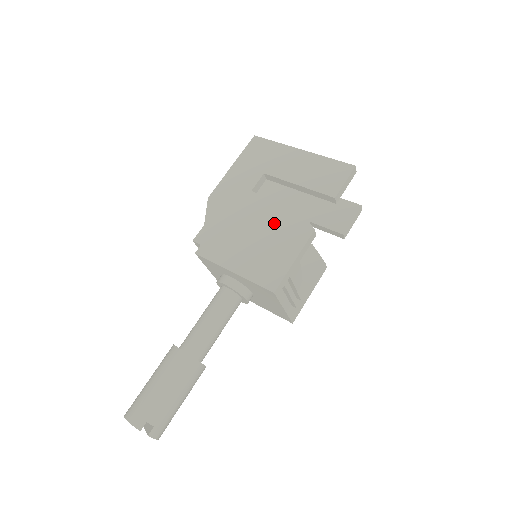
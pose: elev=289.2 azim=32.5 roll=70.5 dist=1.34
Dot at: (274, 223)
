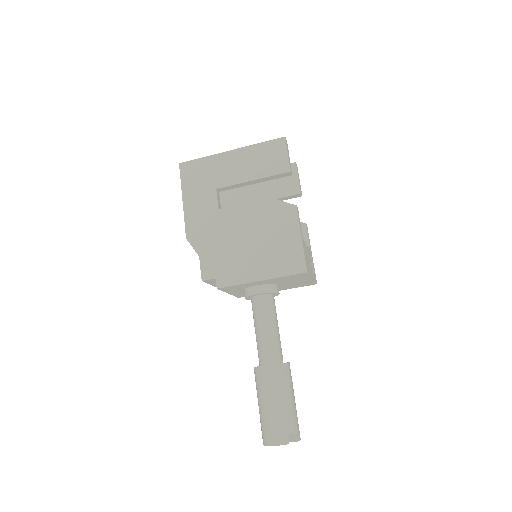
Dot at: (260, 222)
